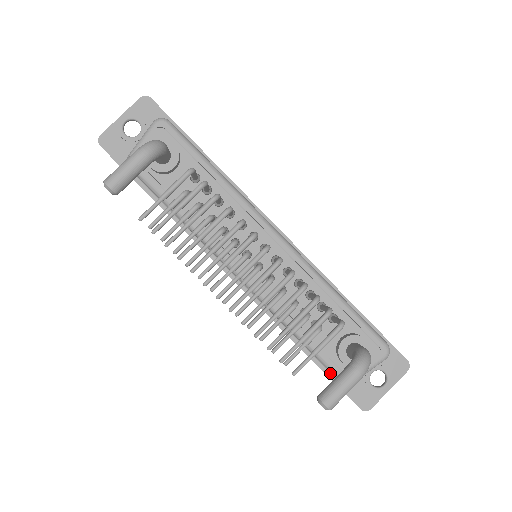
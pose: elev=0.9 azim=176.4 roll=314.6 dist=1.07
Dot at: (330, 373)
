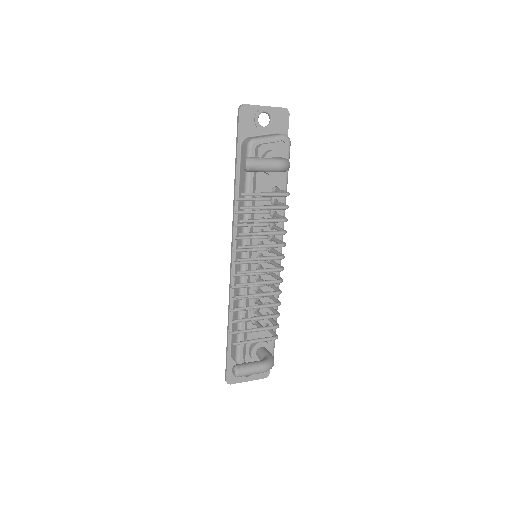
Dot at: (230, 350)
